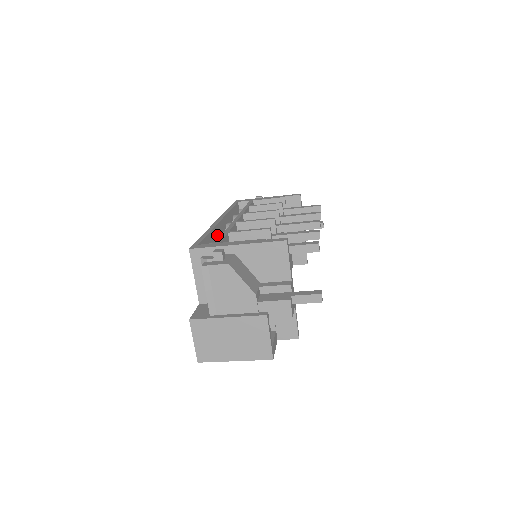
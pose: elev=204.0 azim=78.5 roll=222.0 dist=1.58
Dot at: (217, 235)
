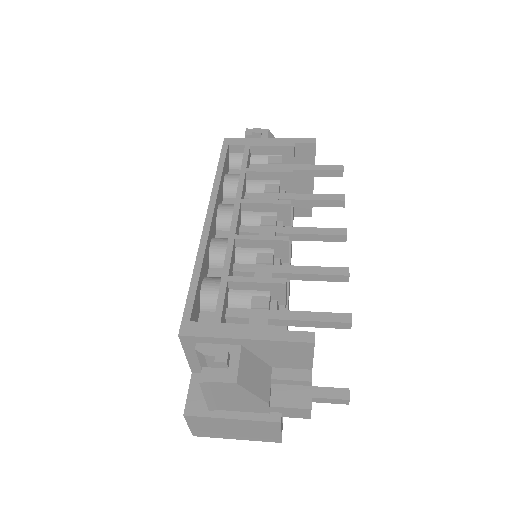
Dot at: (208, 252)
